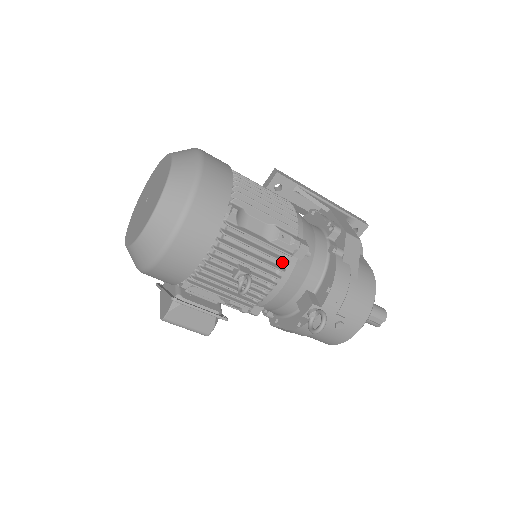
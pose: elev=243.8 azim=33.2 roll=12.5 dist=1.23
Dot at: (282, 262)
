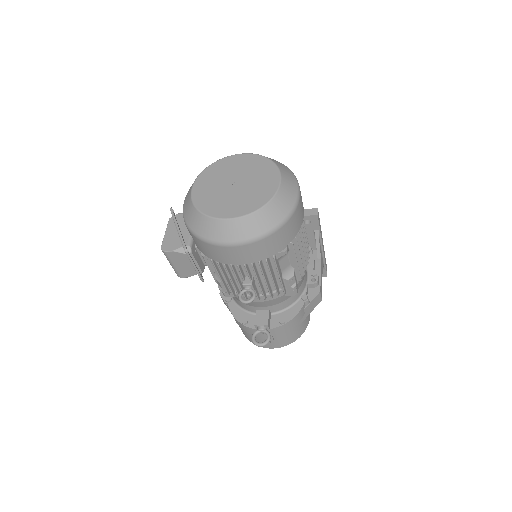
Dot at: (277, 293)
